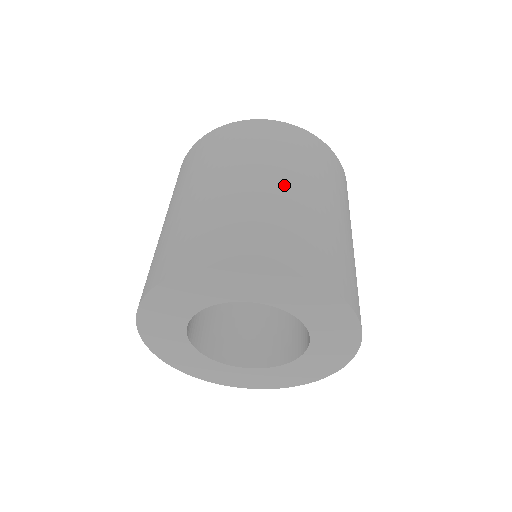
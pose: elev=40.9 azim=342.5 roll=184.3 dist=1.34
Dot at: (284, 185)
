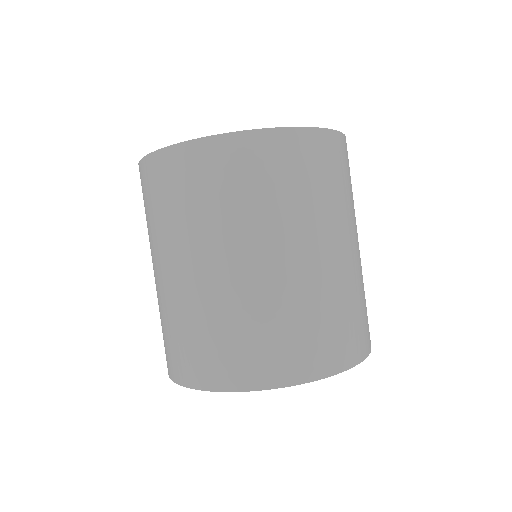
Dot at: (358, 247)
